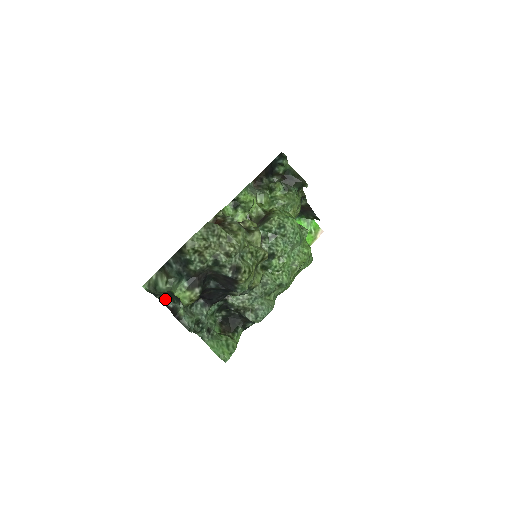
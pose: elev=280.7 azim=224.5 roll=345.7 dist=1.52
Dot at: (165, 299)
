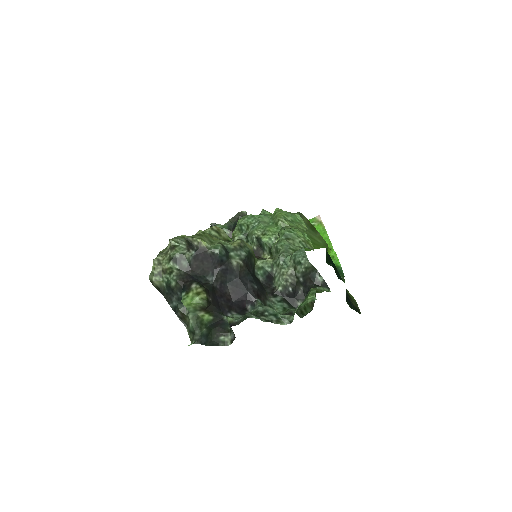
Dot at: (228, 340)
